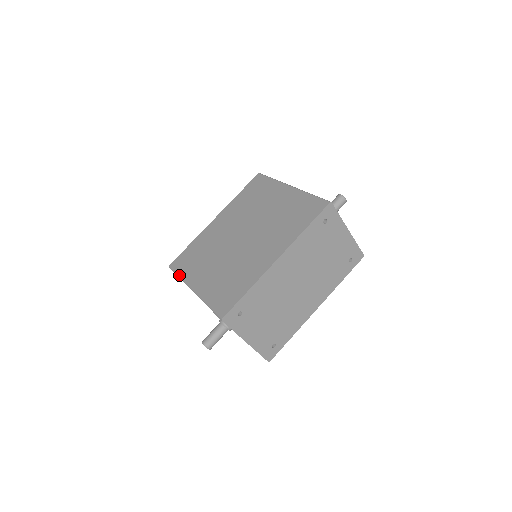
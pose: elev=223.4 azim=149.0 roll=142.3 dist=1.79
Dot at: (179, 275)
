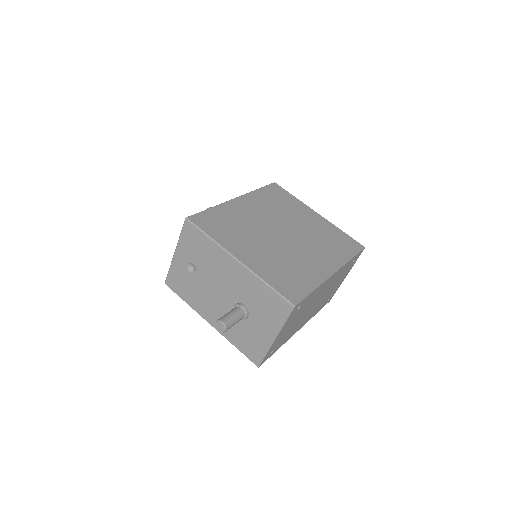
Dot at: (210, 235)
